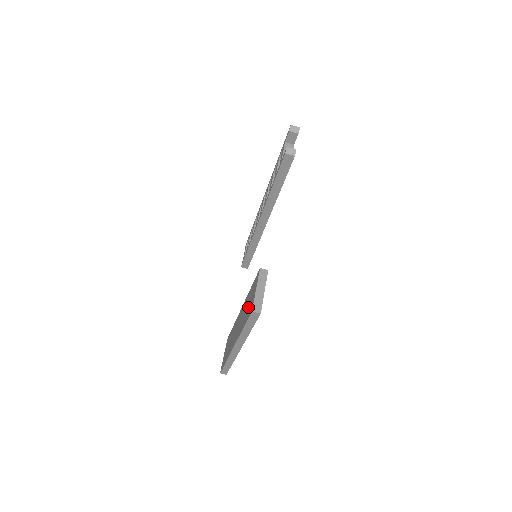
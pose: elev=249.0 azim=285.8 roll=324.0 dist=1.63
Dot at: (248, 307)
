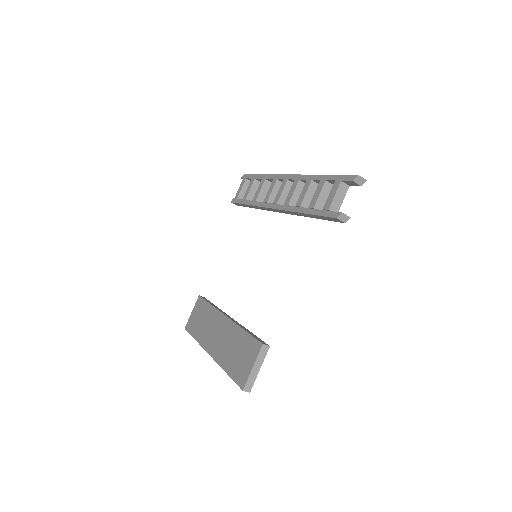
Dot at: (238, 360)
